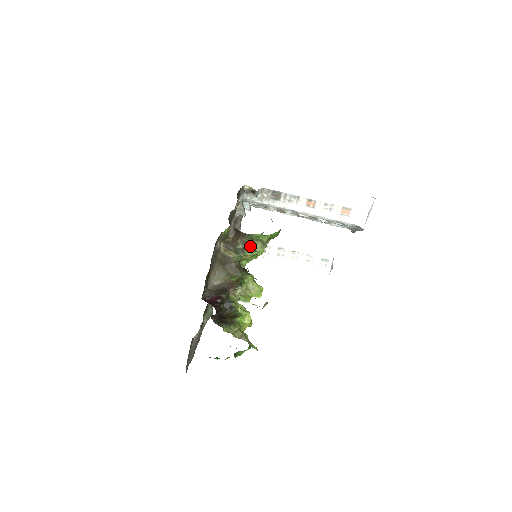
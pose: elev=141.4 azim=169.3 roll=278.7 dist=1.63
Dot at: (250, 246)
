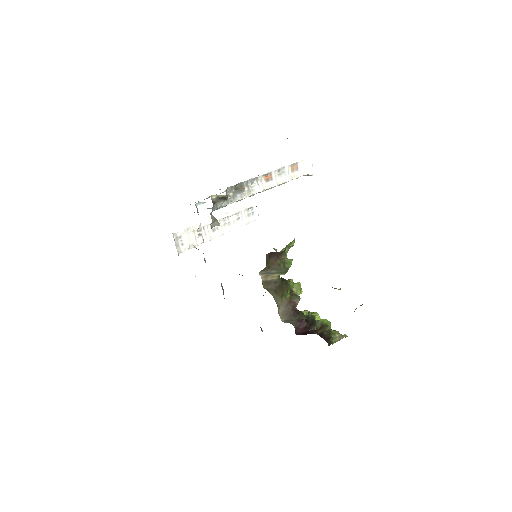
Dot at: occluded
